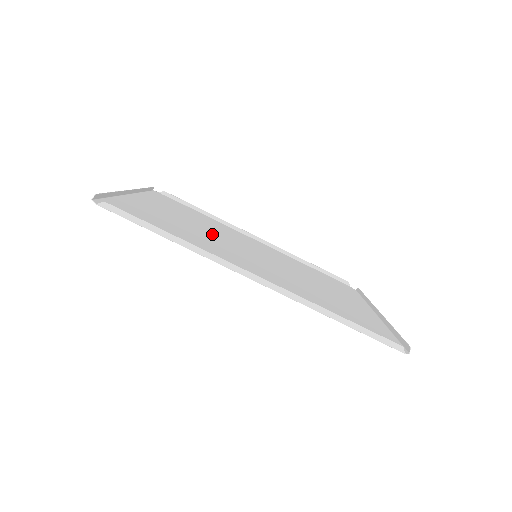
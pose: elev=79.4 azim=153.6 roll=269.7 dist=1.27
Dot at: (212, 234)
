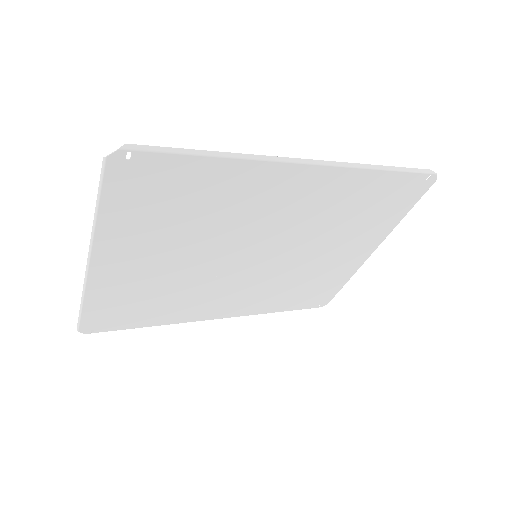
Dot at: (203, 258)
